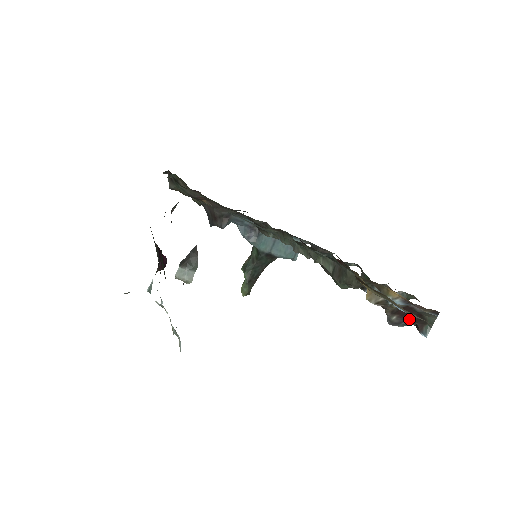
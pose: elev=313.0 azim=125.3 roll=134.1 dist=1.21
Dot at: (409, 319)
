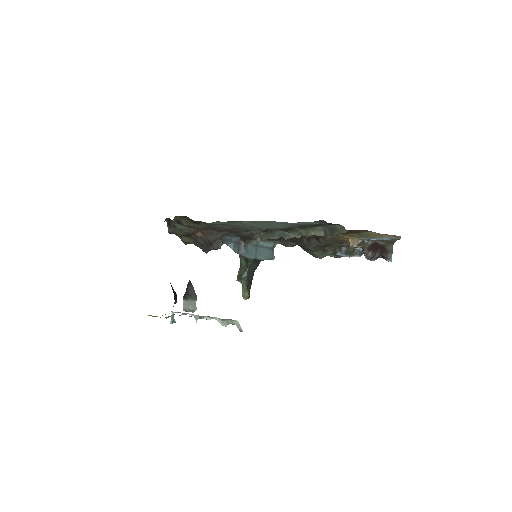
Dot at: (378, 252)
